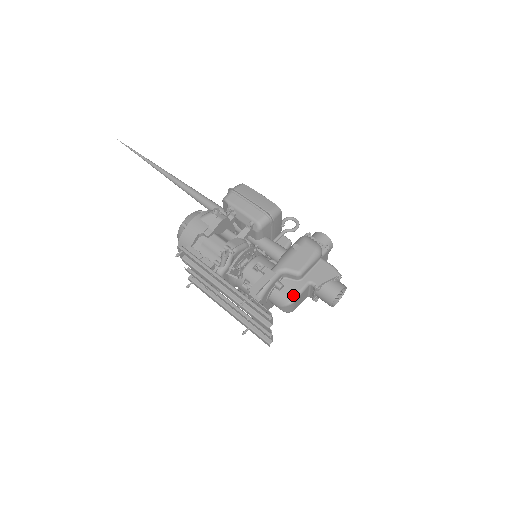
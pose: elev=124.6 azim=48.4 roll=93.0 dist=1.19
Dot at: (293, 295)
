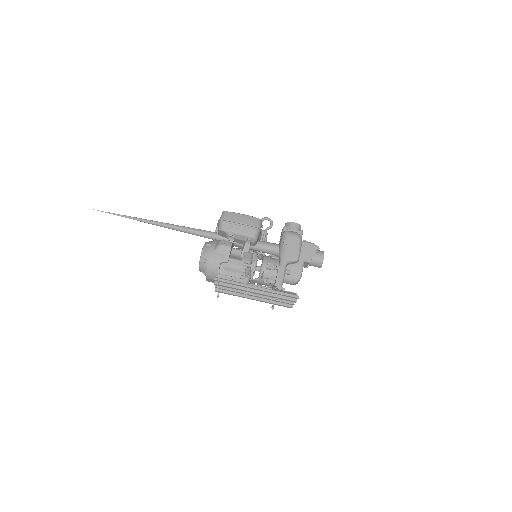
Dot at: (299, 274)
